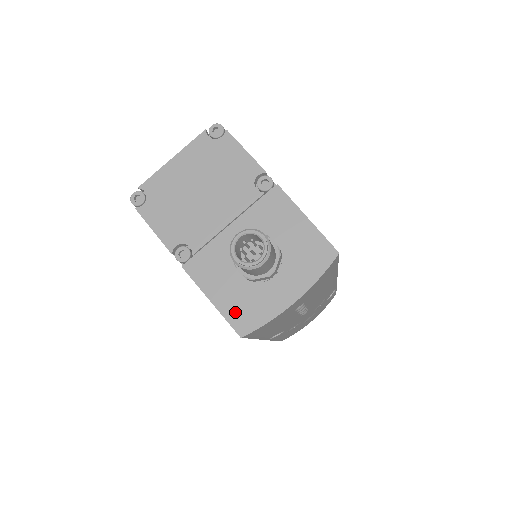
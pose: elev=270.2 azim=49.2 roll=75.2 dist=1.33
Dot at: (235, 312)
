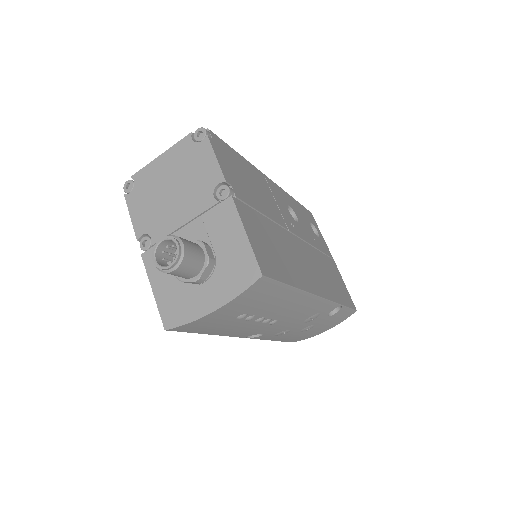
Dot at: (167, 306)
